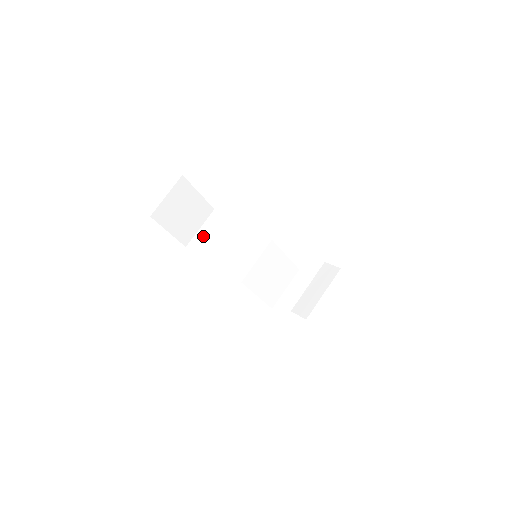
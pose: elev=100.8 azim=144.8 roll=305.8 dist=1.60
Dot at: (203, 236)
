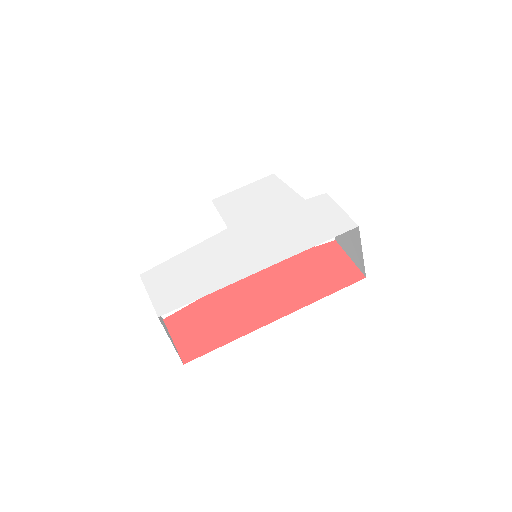
Dot at: occluded
